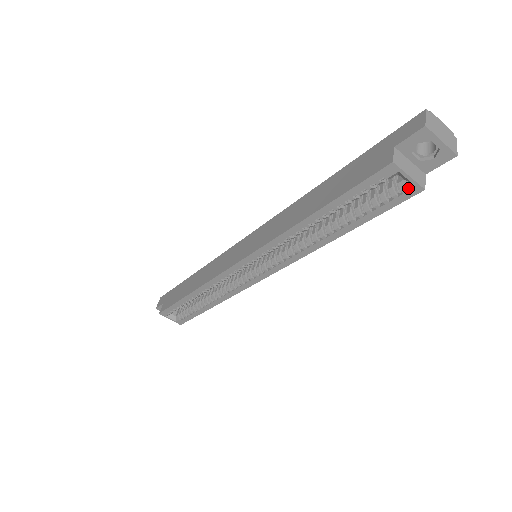
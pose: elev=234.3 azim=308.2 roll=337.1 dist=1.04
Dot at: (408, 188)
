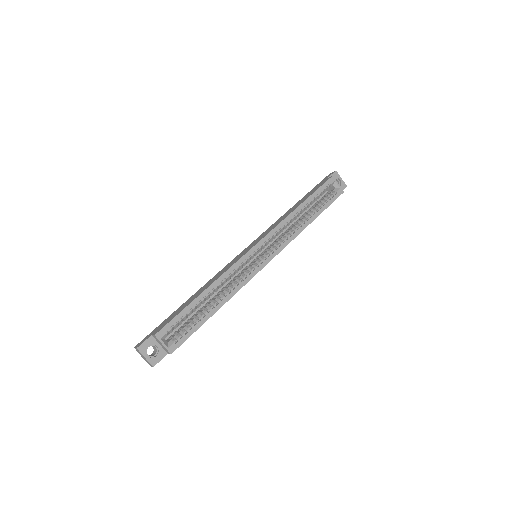
Dot at: (338, 190)
